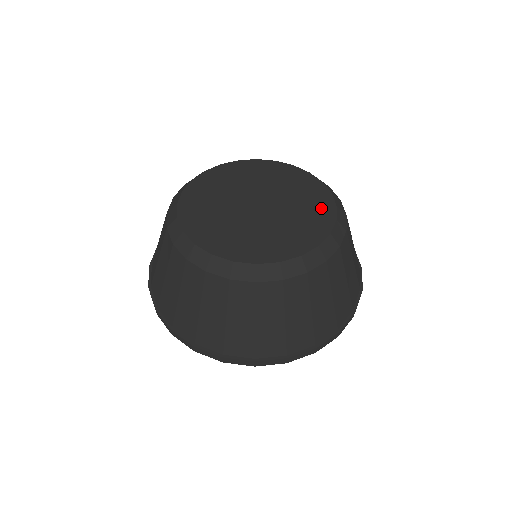
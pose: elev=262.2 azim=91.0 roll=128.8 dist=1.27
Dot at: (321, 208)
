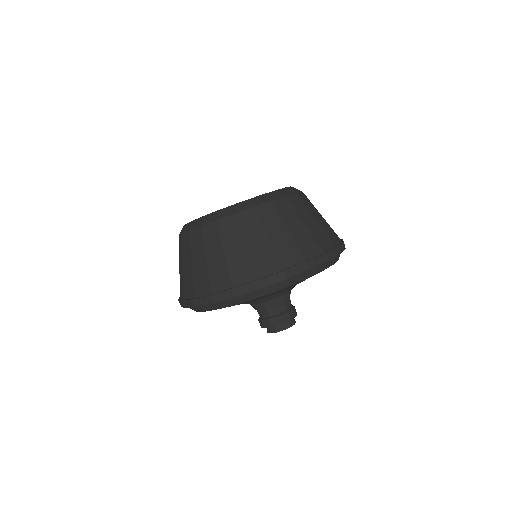
Dot at: occluded
